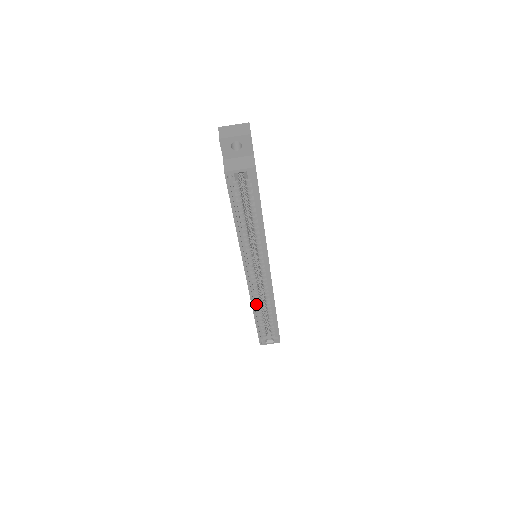
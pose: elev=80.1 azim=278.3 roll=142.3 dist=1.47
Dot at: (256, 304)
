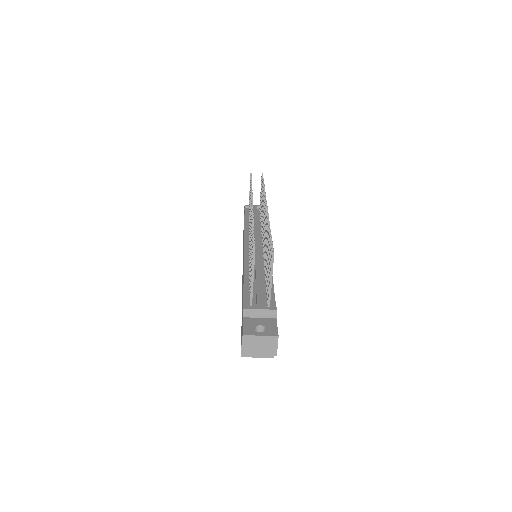
Dot at: occluded
